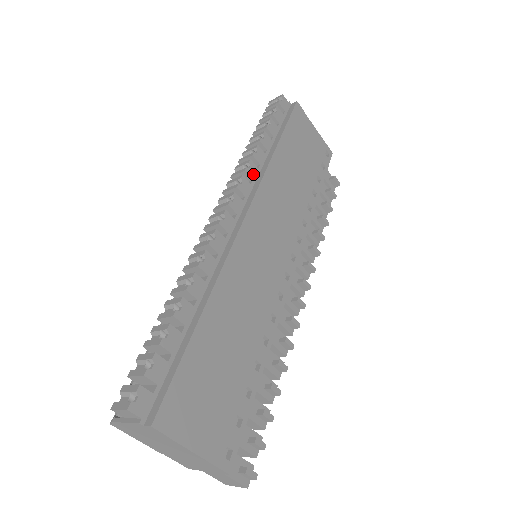
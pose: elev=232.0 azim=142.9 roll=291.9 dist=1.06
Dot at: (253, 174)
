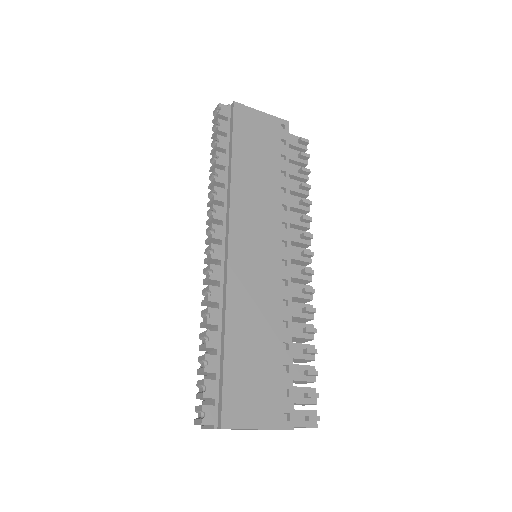
Dot at: (222, 197)
